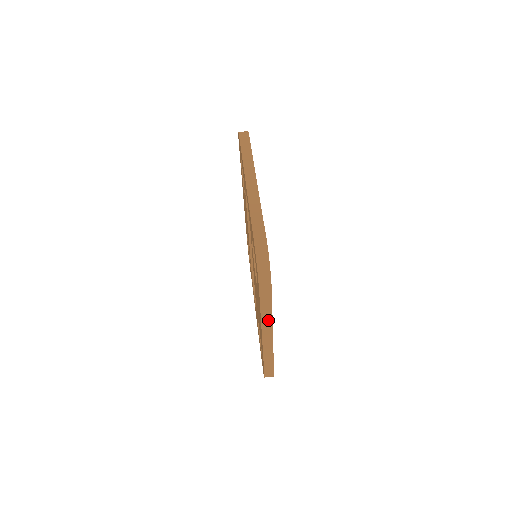
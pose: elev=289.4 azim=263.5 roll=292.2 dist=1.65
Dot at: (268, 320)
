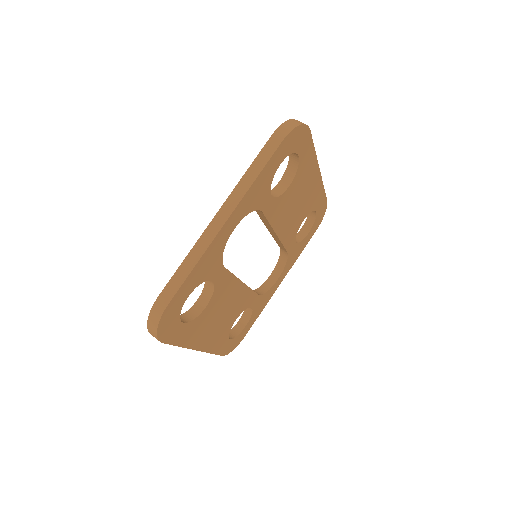
Dot at: occluded
